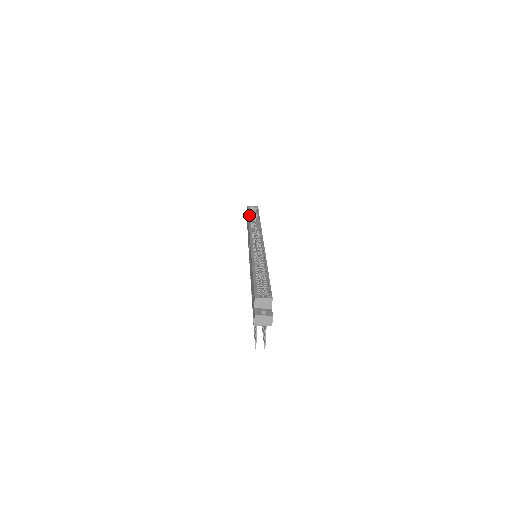
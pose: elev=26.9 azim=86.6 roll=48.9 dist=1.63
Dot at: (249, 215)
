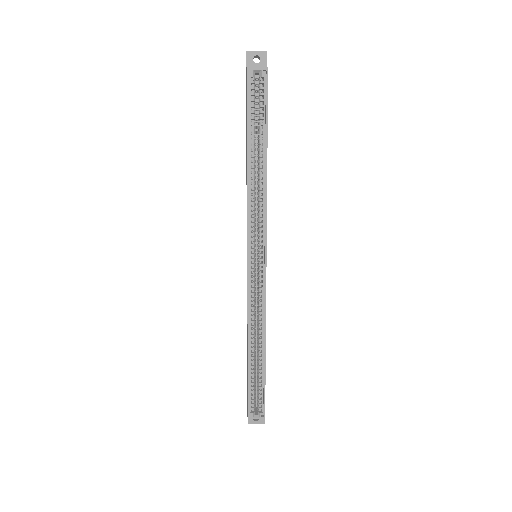
Dot at: (248, 128)
